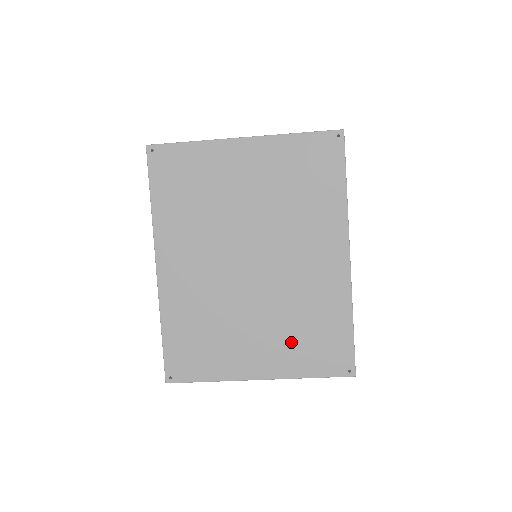
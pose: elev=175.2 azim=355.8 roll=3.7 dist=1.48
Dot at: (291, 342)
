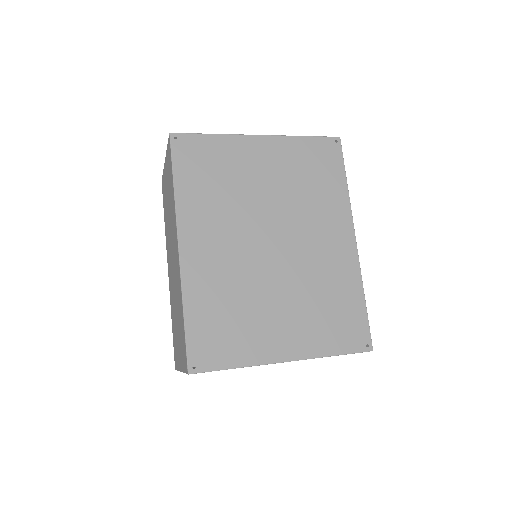
Dot at: (314, 320)
